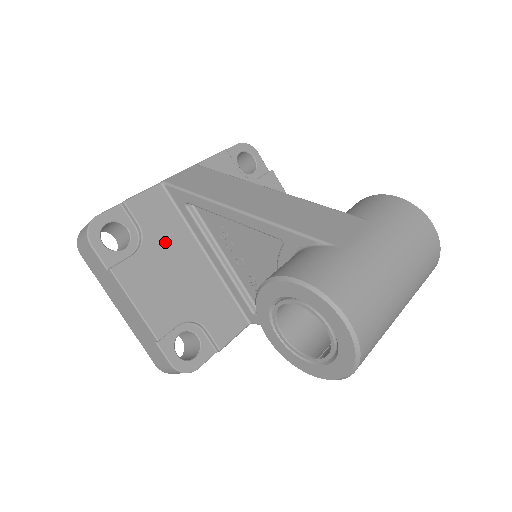
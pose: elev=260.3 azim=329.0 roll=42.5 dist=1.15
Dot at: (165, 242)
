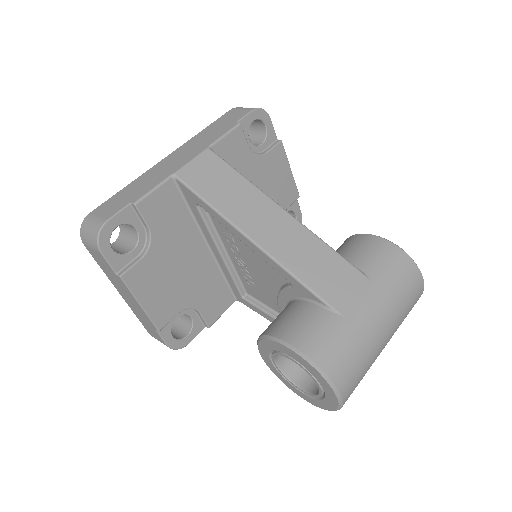
Dot at: (171, 239)
